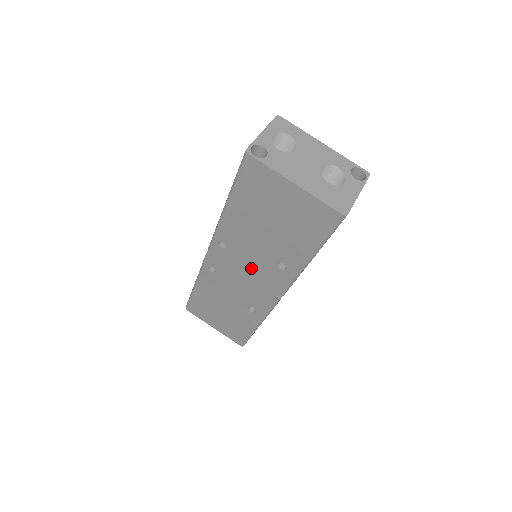
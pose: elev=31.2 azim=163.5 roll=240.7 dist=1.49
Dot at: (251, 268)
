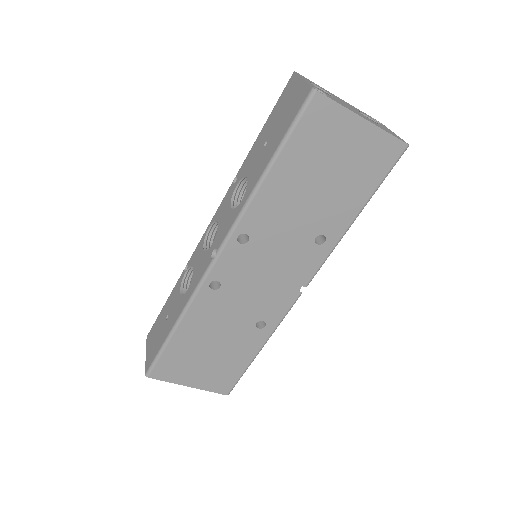
Dot at: (277, 259)
